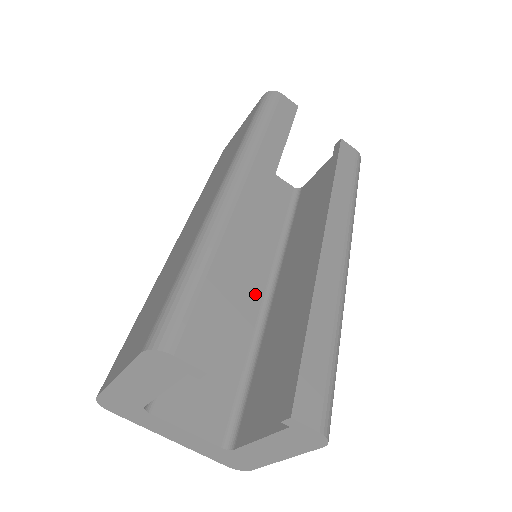
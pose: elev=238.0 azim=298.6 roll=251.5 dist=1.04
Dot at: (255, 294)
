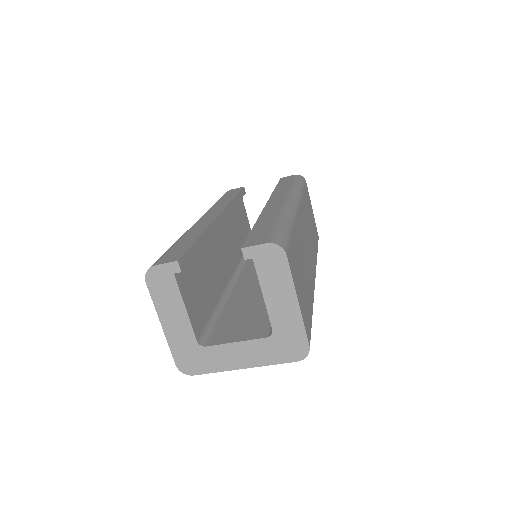
Dot at: occluded
